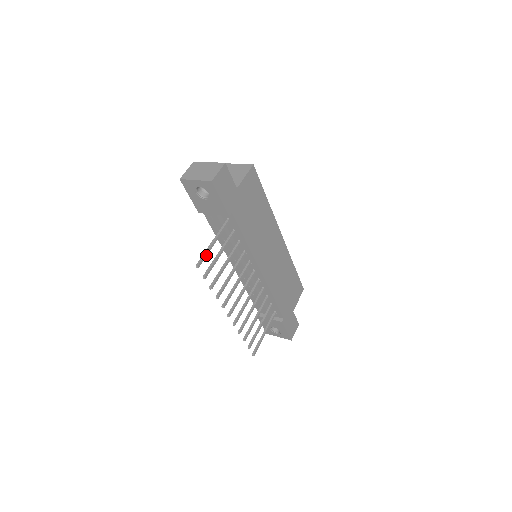
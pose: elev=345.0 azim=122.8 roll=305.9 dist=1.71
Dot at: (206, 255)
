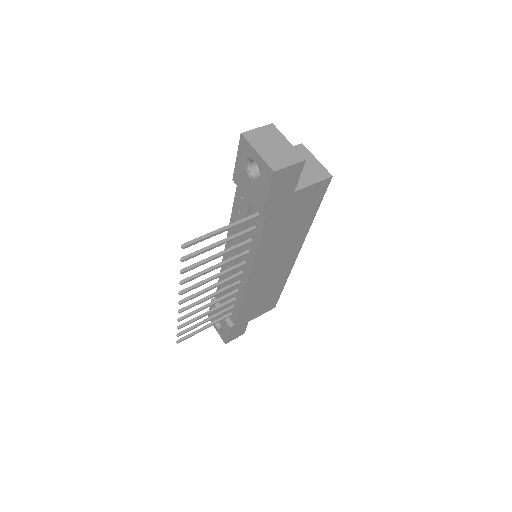
Dot at: (203, 239)
